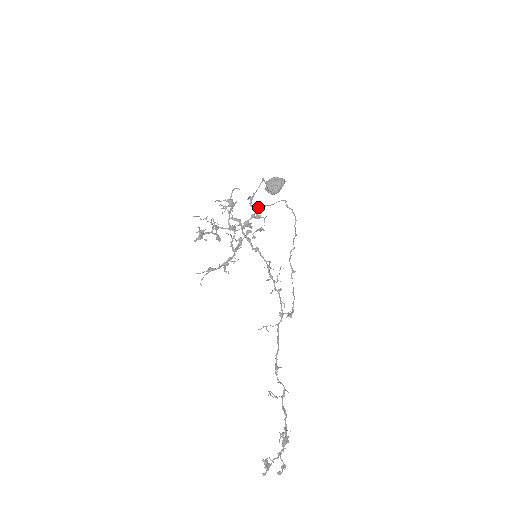
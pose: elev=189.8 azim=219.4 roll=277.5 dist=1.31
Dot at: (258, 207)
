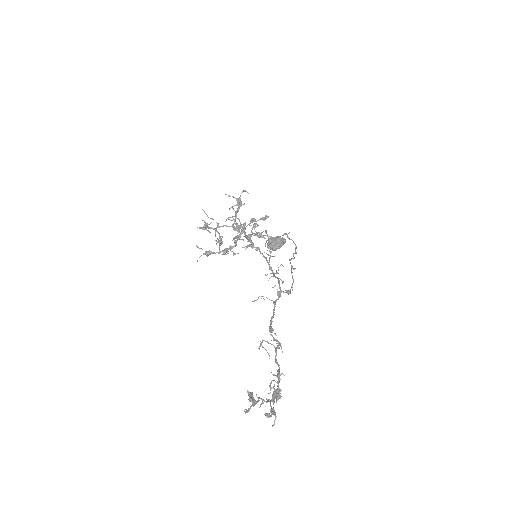
Dot at: occluded
